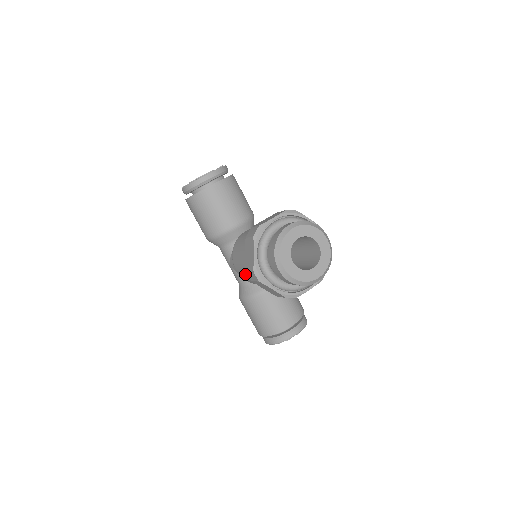
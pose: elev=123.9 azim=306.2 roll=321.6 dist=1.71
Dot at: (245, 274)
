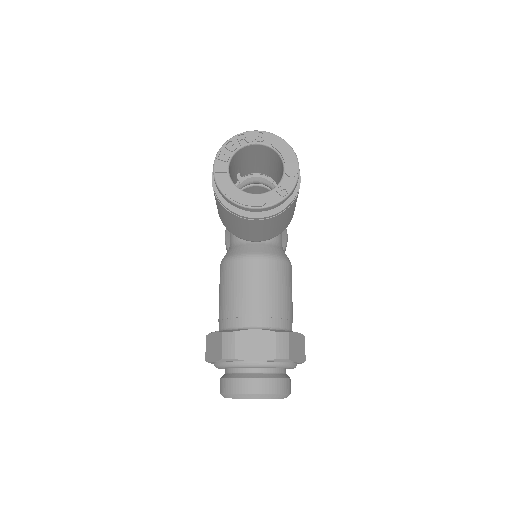
Dot at: occluded
